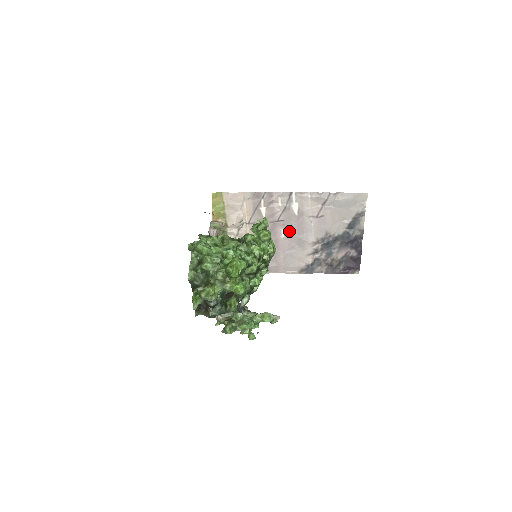
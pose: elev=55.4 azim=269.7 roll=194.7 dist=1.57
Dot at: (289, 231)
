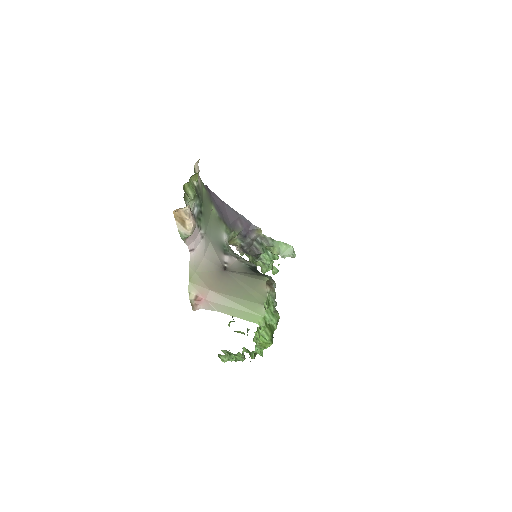
Dot at: occluded
